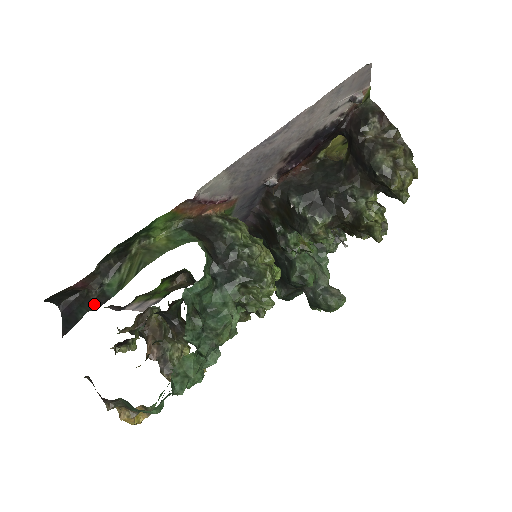
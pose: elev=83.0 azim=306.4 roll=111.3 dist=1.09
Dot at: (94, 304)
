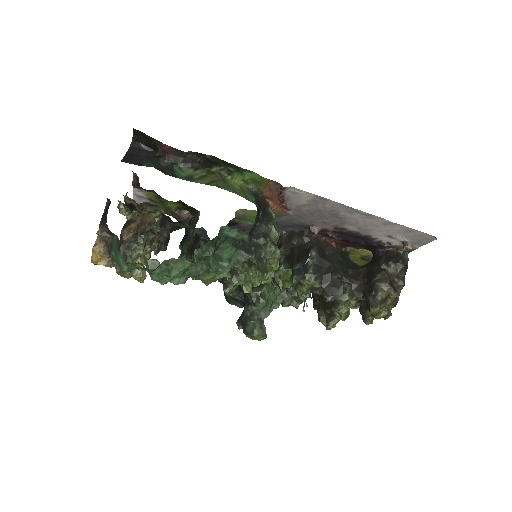
Dot at: (161, 168)
